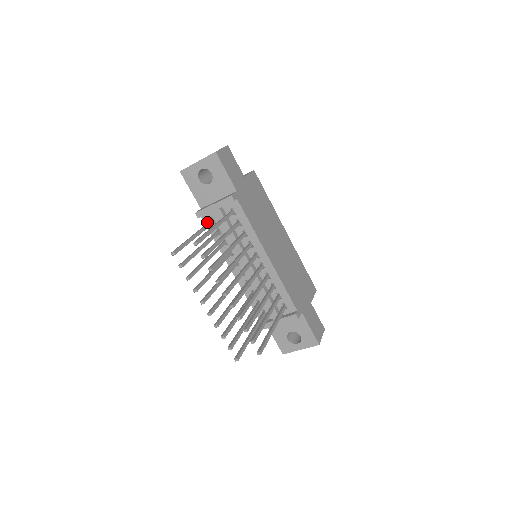
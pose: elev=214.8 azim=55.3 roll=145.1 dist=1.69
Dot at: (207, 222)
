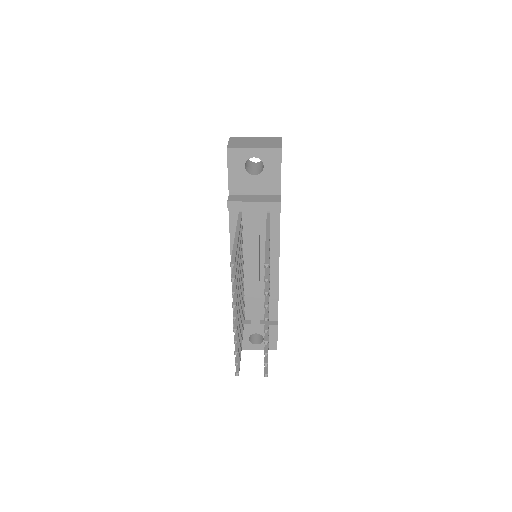
Dot at: (232, 213)
